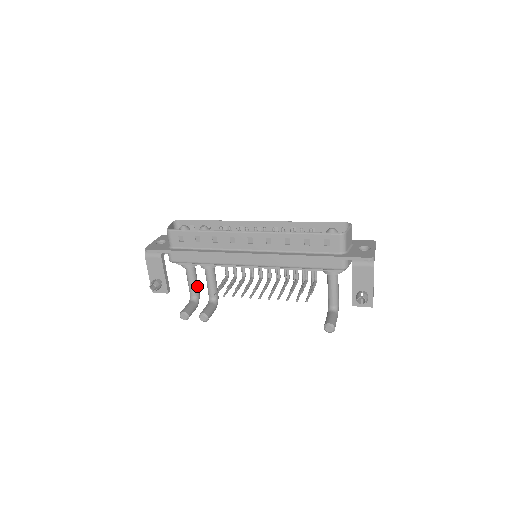
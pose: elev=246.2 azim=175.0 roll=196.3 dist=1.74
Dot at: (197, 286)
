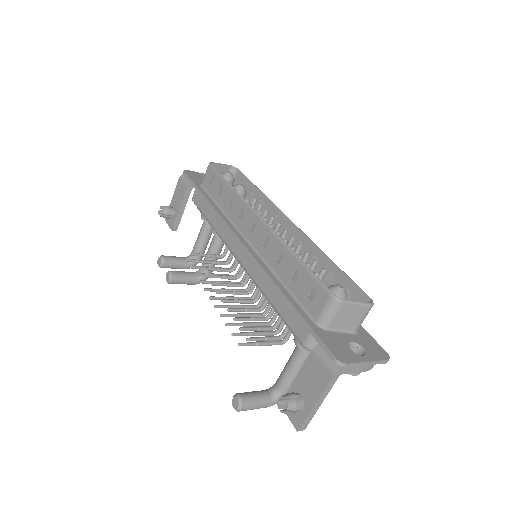
Dot at: (202, 248)
